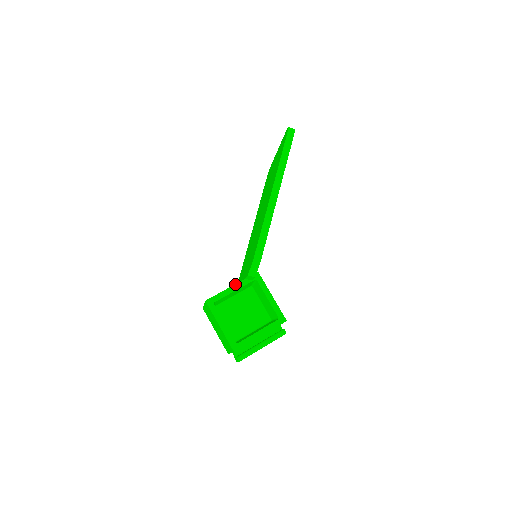
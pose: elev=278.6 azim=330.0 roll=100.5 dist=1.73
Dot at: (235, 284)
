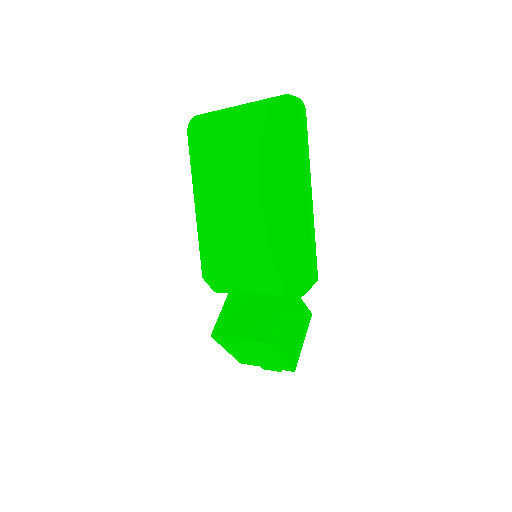
Dot at: (280, 308)
